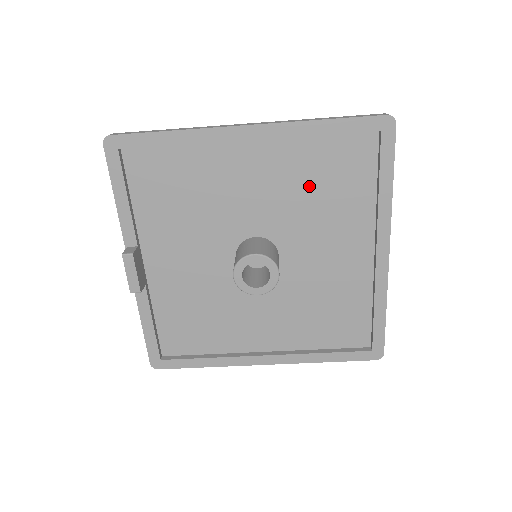
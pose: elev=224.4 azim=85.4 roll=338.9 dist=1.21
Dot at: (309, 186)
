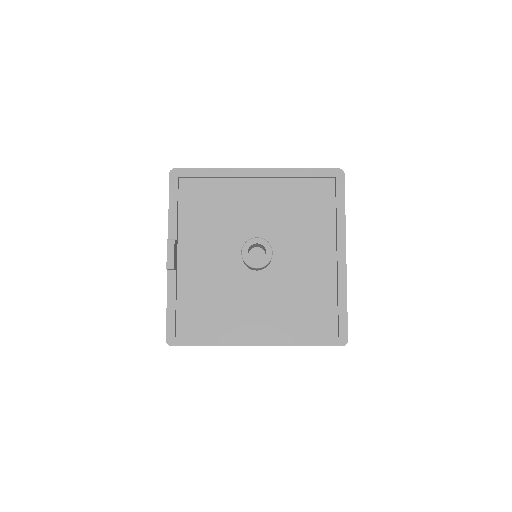
Dot at: (293, 209)
